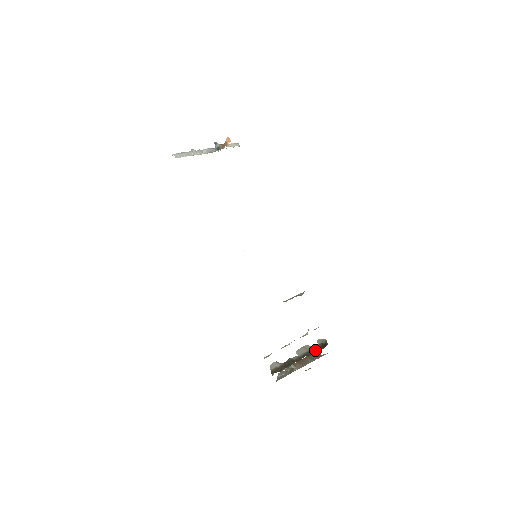
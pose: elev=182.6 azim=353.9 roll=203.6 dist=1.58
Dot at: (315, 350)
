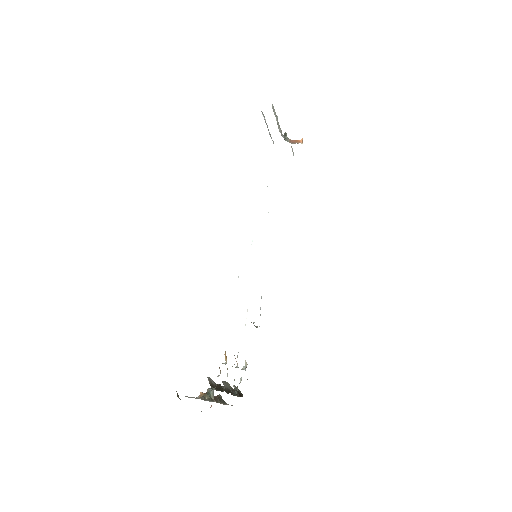
Dot at: (235, 393)
